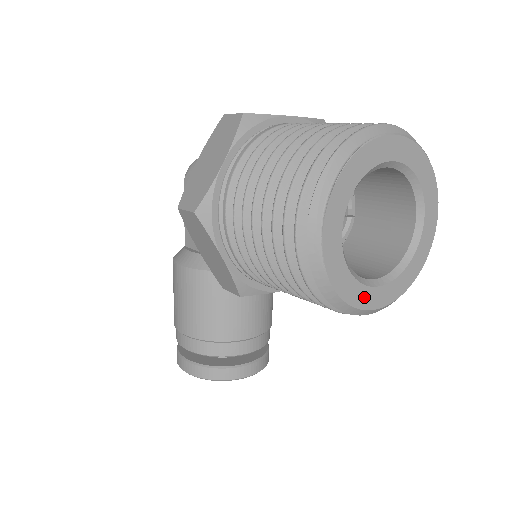
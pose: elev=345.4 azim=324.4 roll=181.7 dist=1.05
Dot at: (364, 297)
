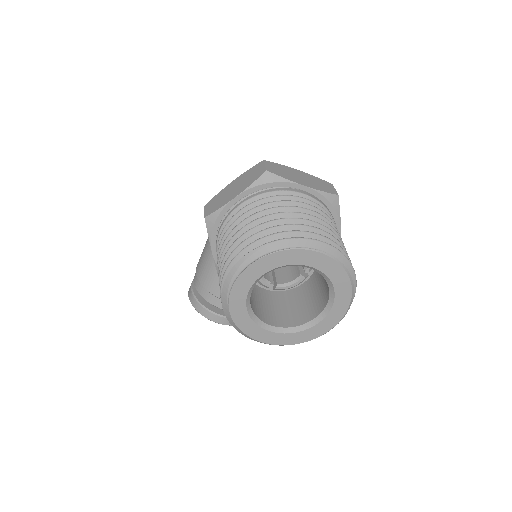
Dot at: (256, 332)
